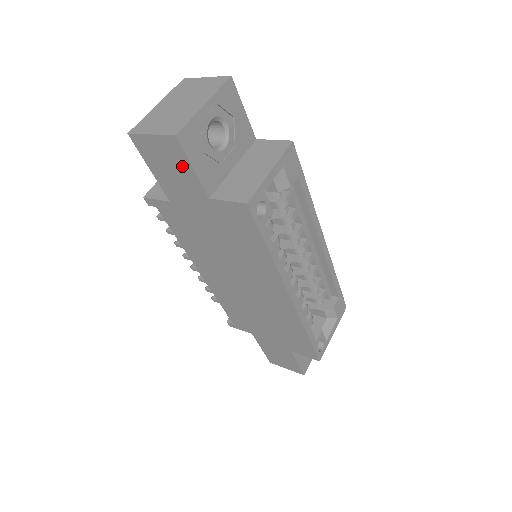
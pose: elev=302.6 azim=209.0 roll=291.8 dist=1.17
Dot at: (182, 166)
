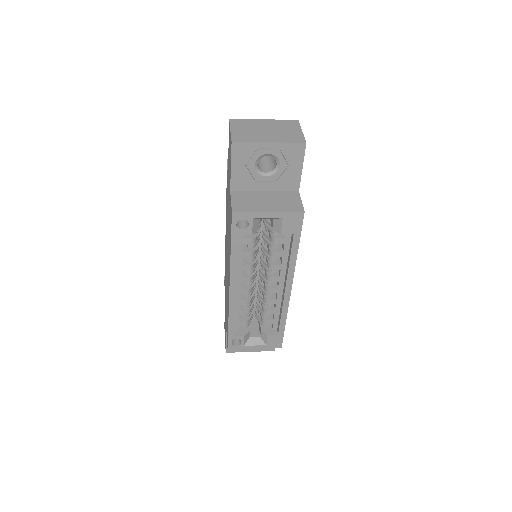
Dot at: (230, 161)
